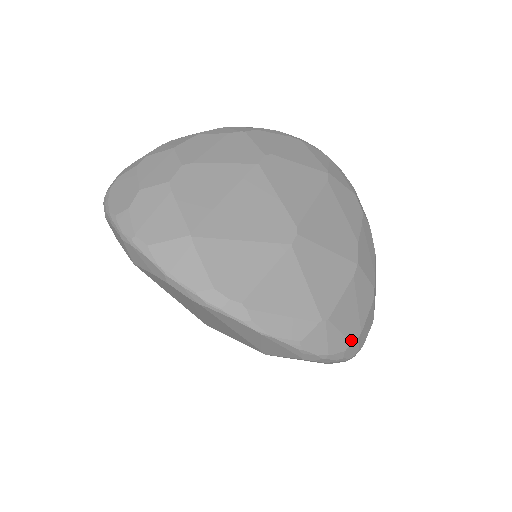
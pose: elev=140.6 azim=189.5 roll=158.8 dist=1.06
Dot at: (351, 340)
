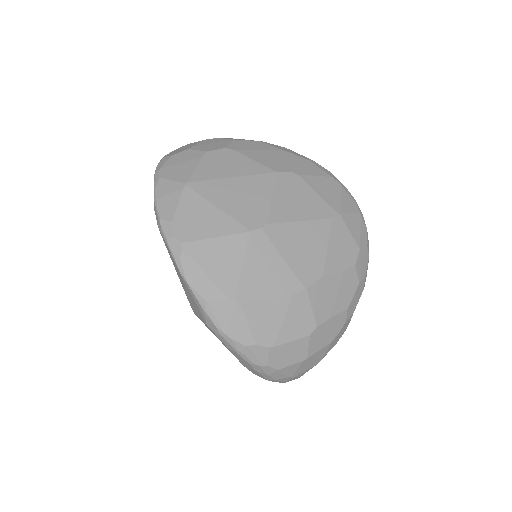
Dot at: (257, 342)
